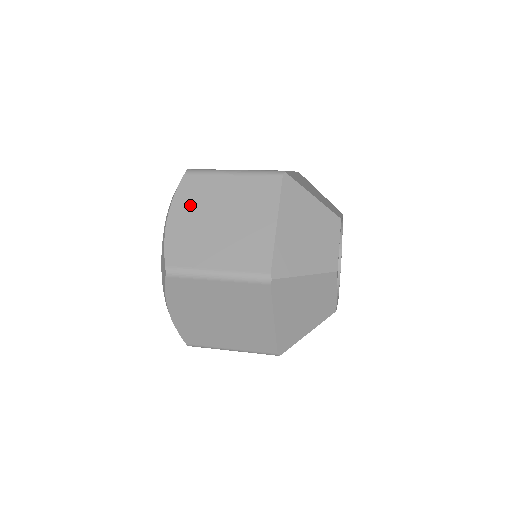
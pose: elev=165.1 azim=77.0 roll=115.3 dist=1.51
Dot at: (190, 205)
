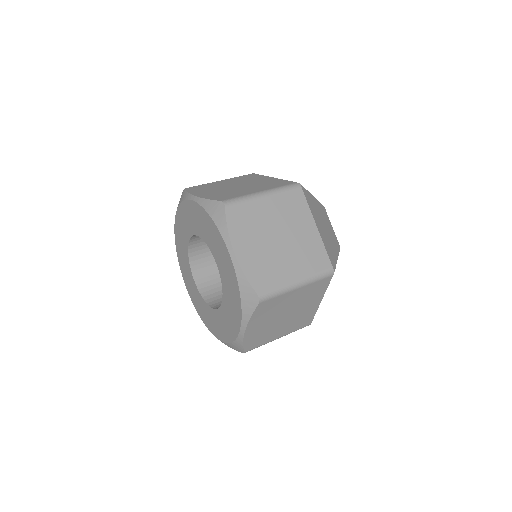
Dot at: (247, 234)
